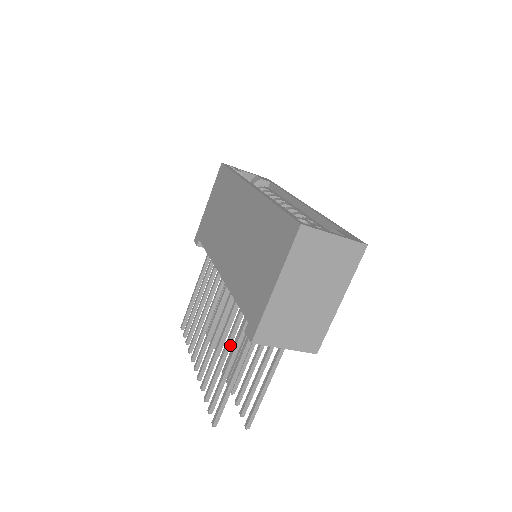
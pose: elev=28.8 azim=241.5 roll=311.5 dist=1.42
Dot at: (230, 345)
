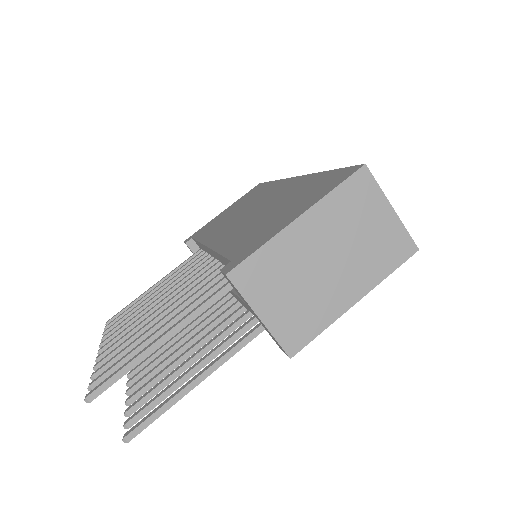
Dot at: occluded
